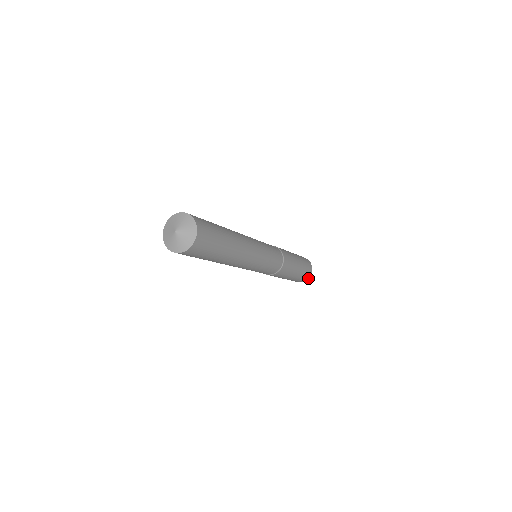
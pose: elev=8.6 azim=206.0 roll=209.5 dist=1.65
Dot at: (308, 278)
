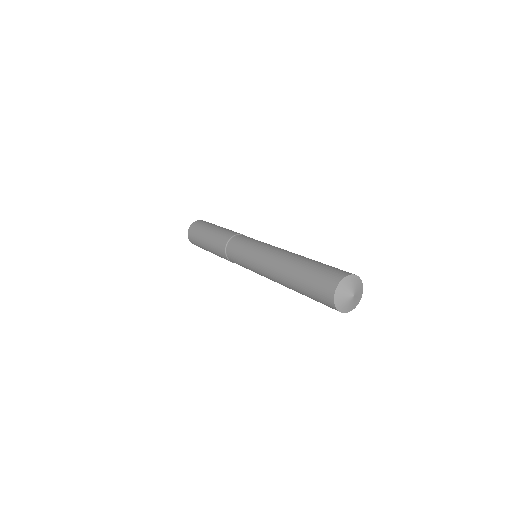
Dot at: occluded
